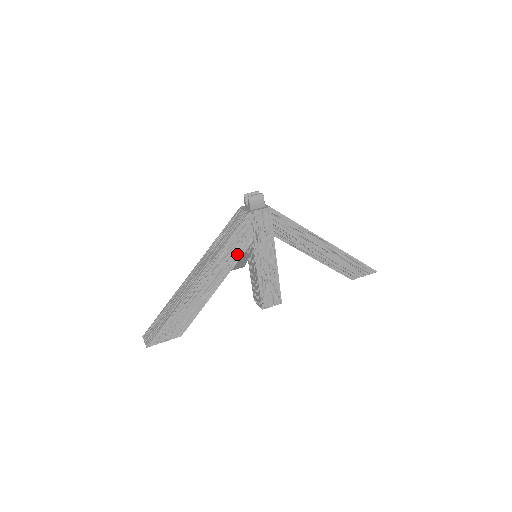
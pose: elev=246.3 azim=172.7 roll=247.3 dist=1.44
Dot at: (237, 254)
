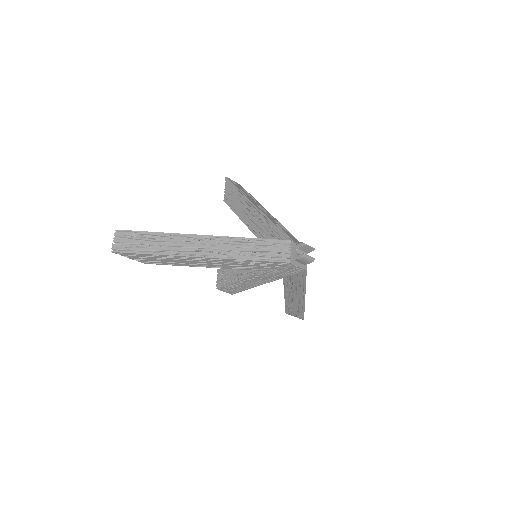
Dot at: (248, 267)
